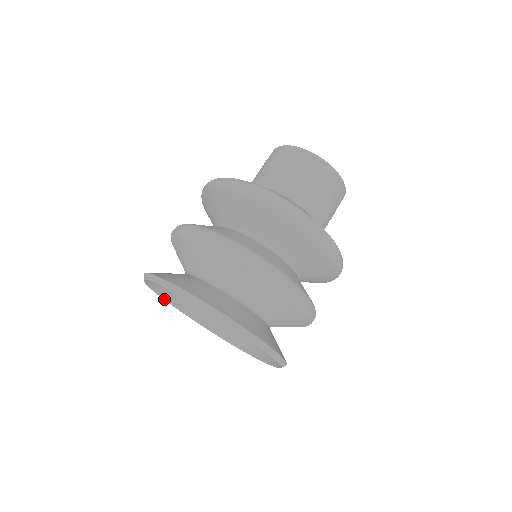
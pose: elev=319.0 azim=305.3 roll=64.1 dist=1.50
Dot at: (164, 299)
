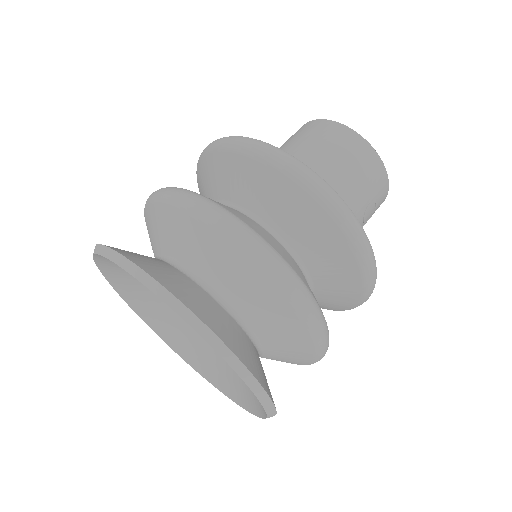
Dot at: (106, 278)
